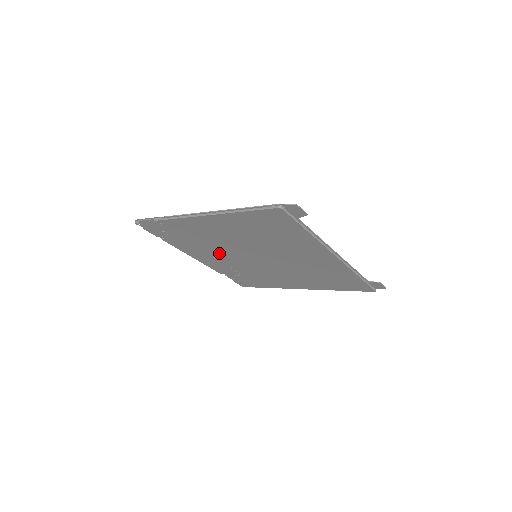
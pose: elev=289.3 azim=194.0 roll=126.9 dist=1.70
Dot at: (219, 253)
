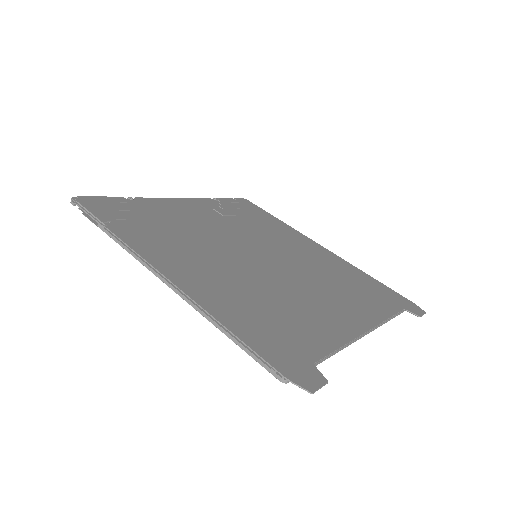
Dot at: occluded
